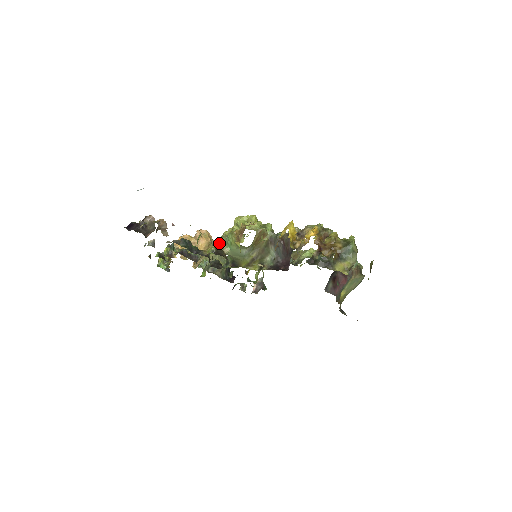
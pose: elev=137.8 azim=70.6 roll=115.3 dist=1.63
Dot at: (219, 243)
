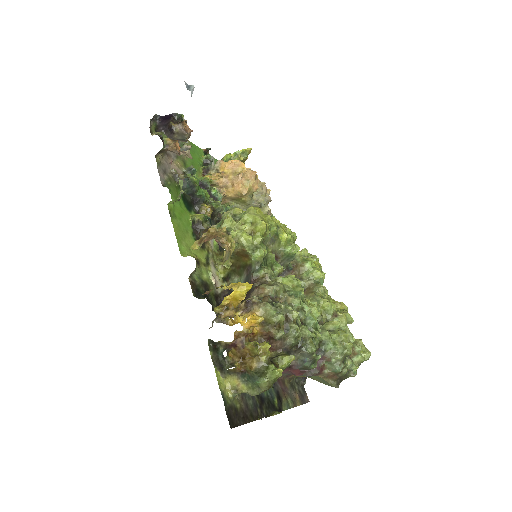
Dot at: (269, 198)
